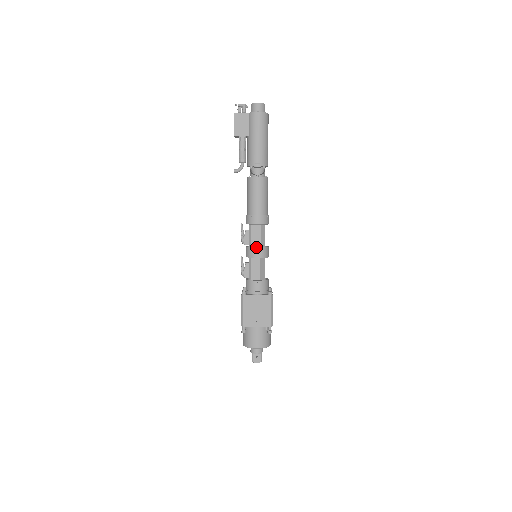
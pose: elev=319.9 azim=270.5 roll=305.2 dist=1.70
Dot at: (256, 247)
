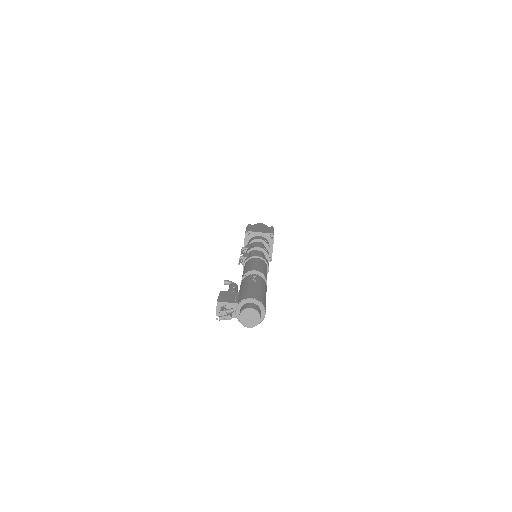
Dot at: occluded
